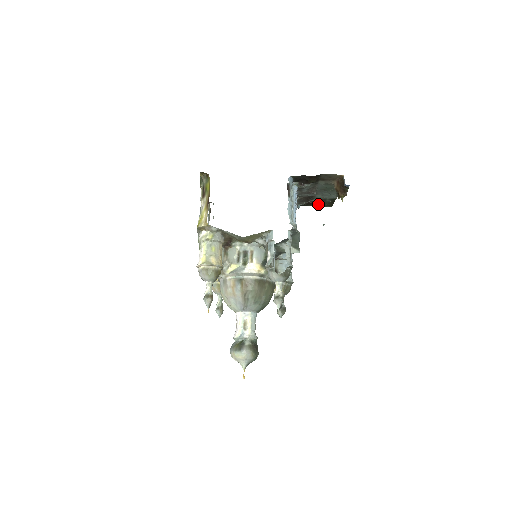
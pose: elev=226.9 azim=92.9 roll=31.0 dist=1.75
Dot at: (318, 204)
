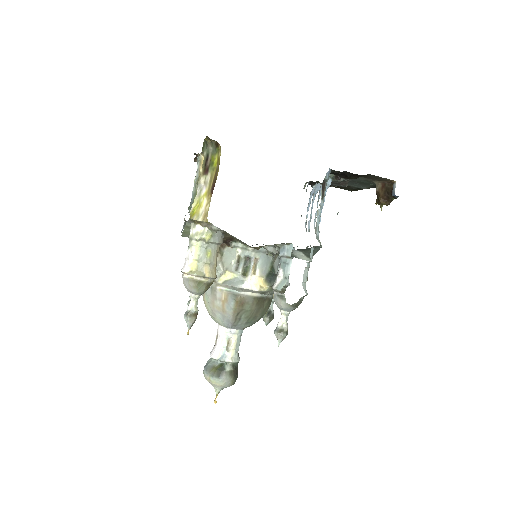
Dot at: (338, 186)
